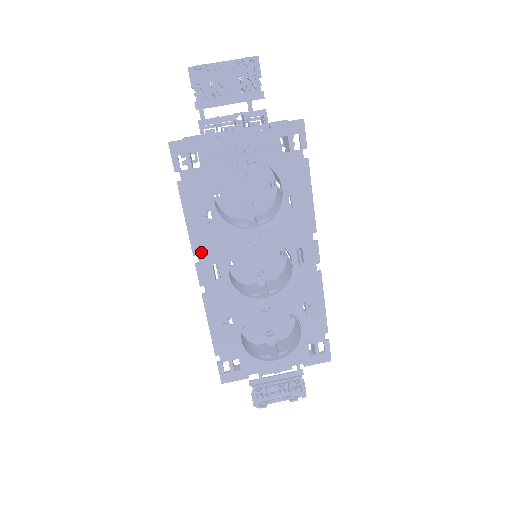
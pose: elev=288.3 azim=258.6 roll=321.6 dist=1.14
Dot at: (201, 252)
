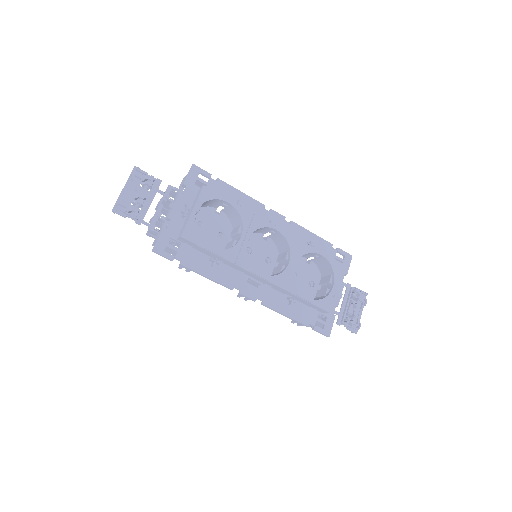
Dot at: (234, 283)
